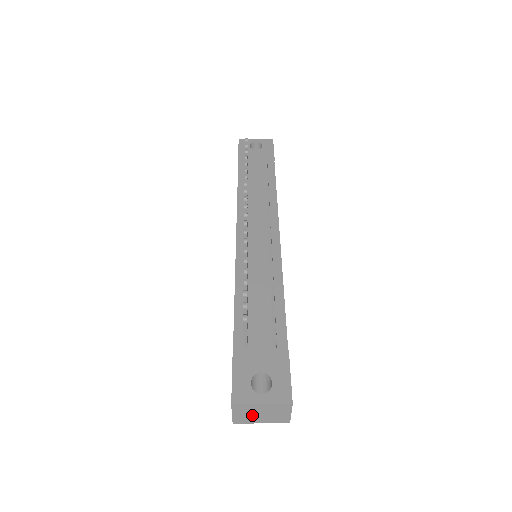
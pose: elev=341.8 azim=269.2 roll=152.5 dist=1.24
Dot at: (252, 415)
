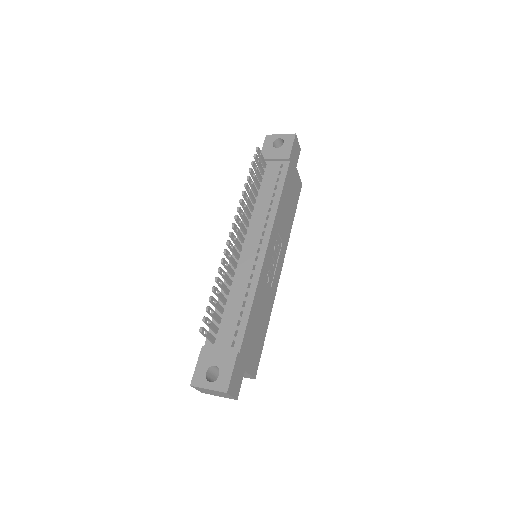
Dot at: (209, 392)
